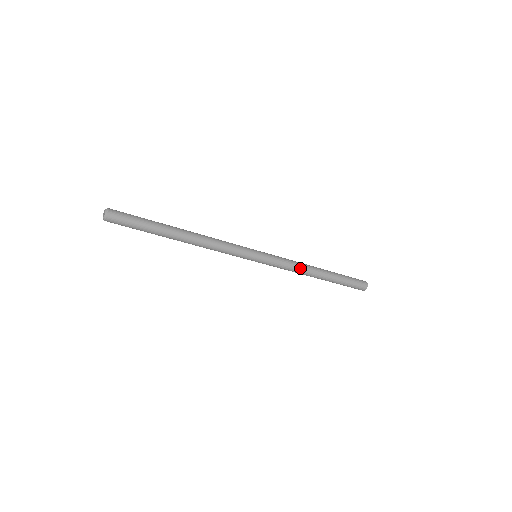
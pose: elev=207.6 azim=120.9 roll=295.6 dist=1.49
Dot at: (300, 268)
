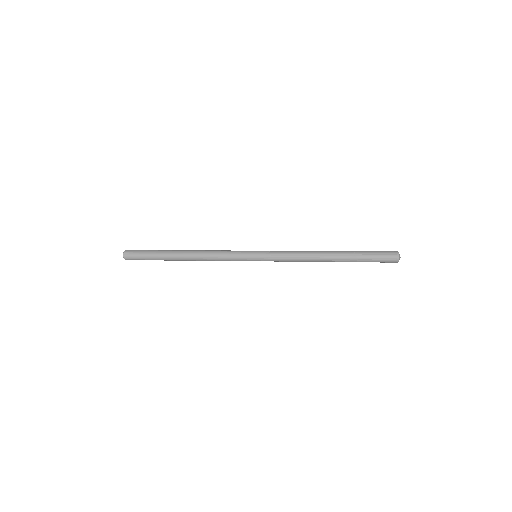
Dot at: (303, 257)
